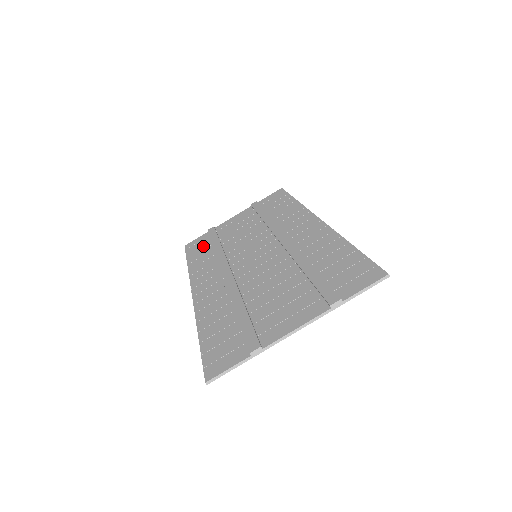
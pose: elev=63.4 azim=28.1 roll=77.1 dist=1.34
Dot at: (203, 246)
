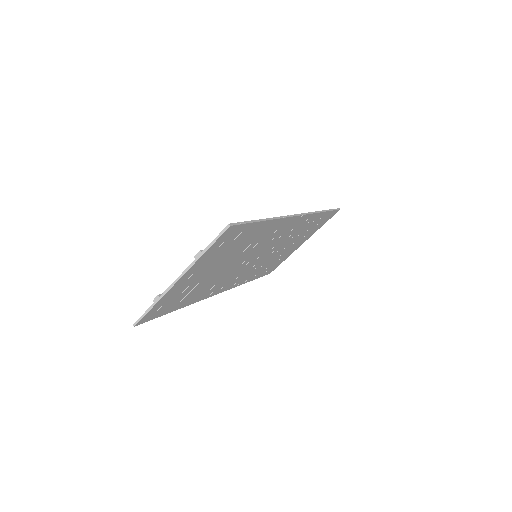
Dot at: occluded
